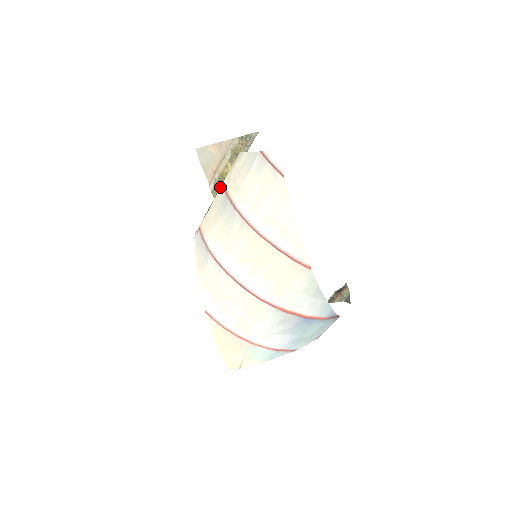
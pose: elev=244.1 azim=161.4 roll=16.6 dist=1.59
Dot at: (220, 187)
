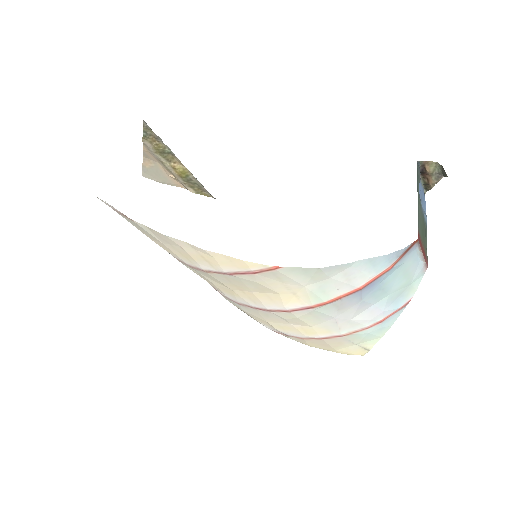
Dot at: occluded
